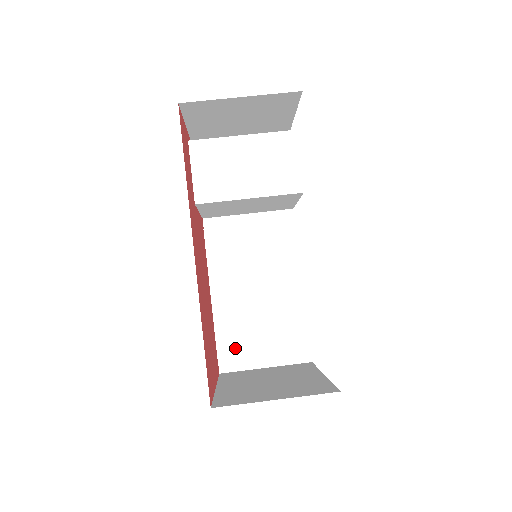
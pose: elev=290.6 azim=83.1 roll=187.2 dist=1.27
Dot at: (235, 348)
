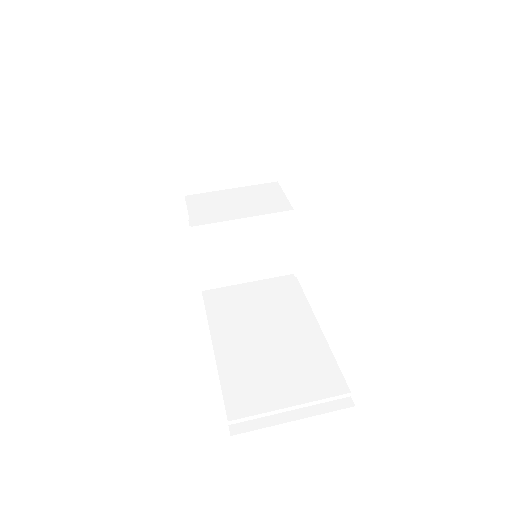
Dot at: (248, 398)
